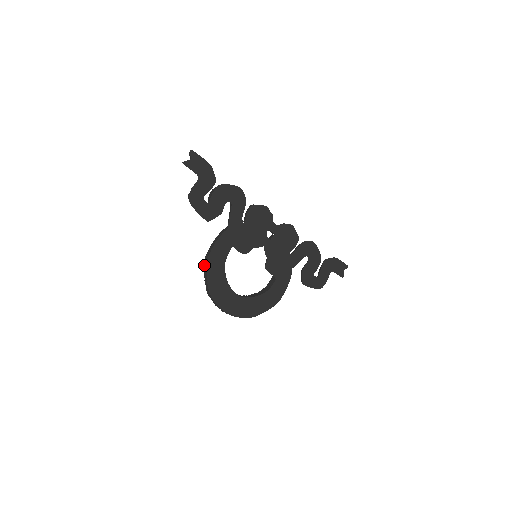
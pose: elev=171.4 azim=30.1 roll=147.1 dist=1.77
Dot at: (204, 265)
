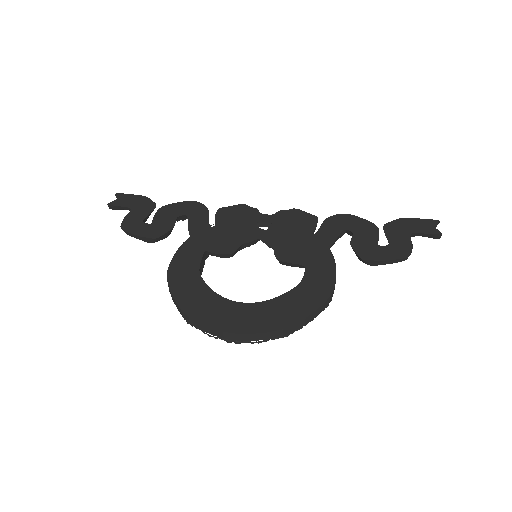
Dot at: occluded
